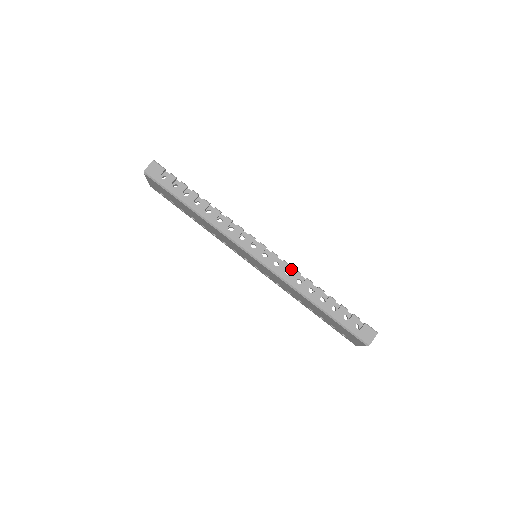
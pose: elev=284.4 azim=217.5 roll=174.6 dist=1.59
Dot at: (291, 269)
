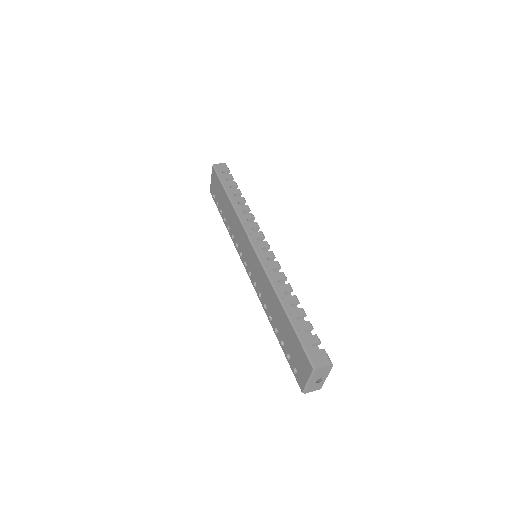
Dot at: occluded
